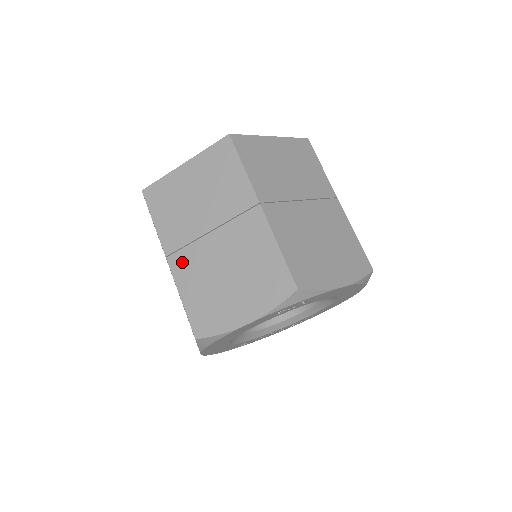
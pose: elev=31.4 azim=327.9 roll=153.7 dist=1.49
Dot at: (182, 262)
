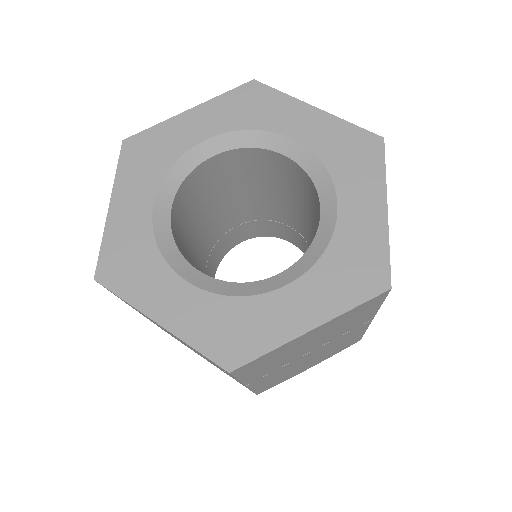
Dot at: (265, 379)
